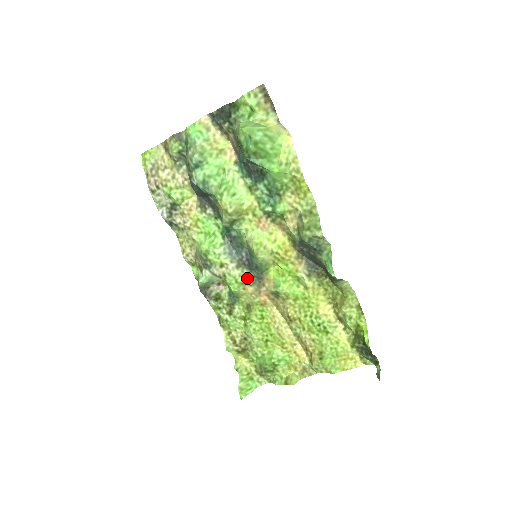
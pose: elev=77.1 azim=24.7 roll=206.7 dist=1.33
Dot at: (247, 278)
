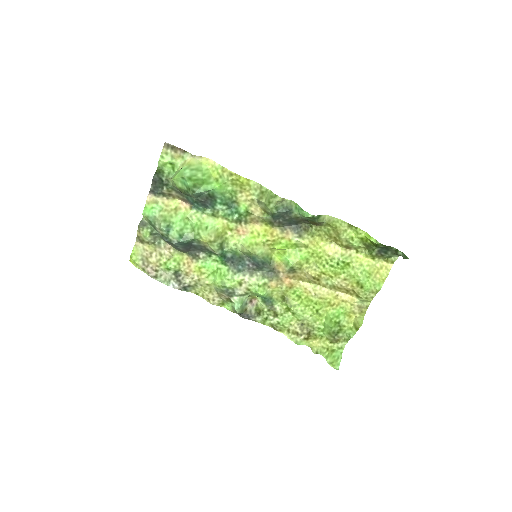
Dot at: (264, 278)
